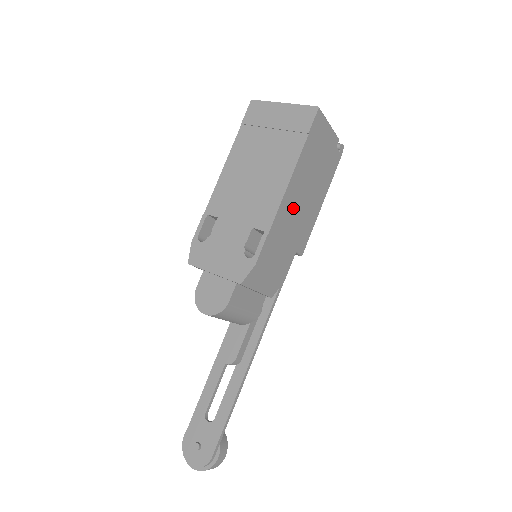
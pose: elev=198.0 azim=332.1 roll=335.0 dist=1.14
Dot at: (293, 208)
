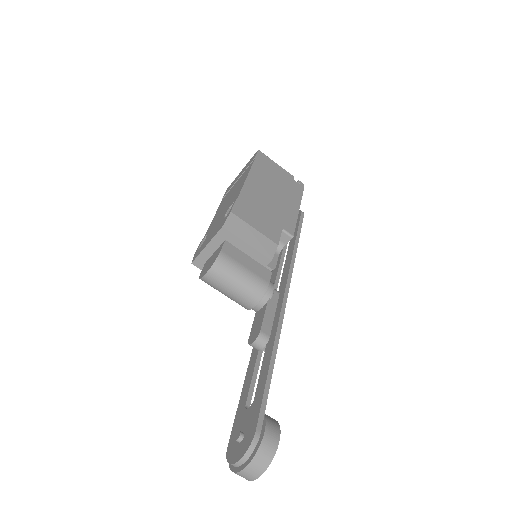
Dot at: (261, 195)
